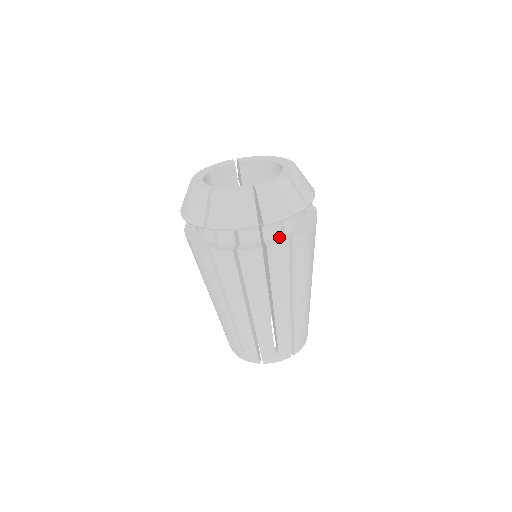
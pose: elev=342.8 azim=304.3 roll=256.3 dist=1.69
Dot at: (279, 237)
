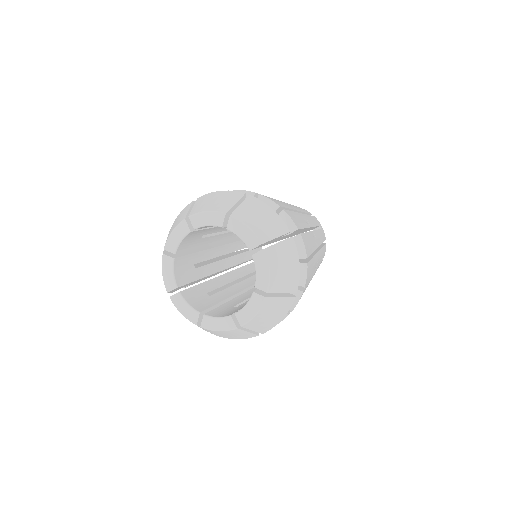
Dot at: occluded
